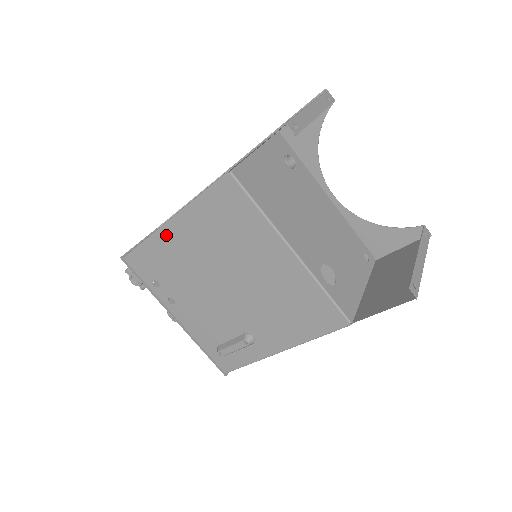
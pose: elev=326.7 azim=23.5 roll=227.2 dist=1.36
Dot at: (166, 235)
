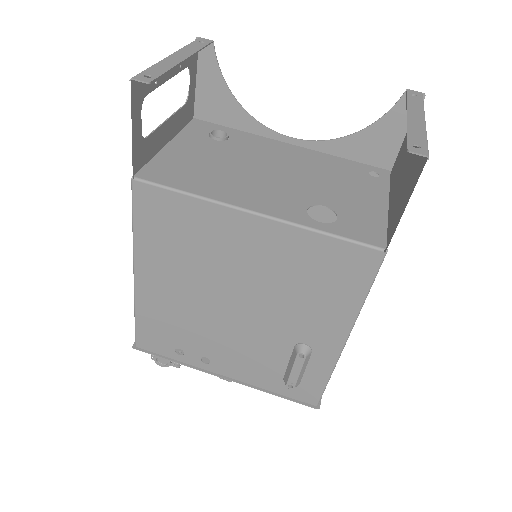
Dot at: (144, 293)
